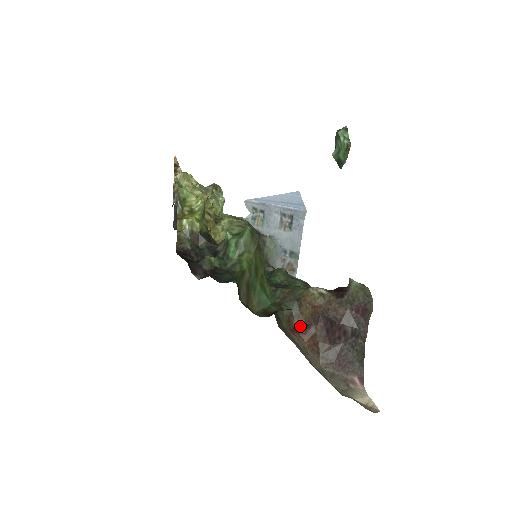
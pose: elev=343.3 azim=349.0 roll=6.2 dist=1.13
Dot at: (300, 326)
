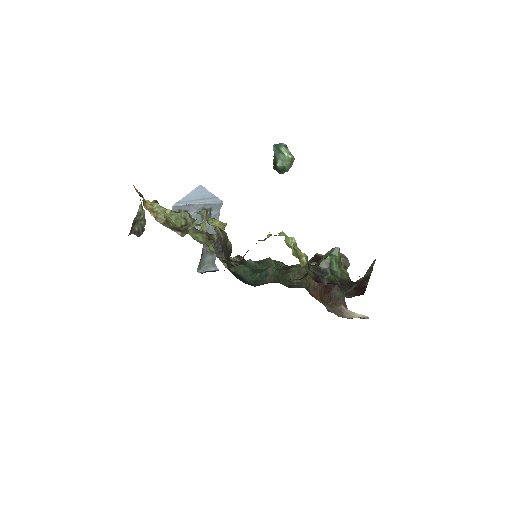
Dot at: (313, 292)
